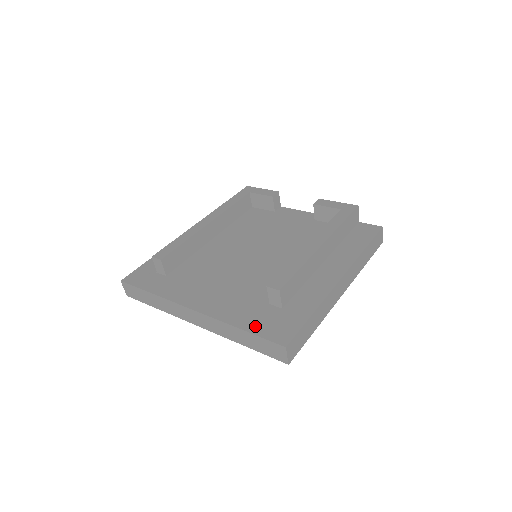
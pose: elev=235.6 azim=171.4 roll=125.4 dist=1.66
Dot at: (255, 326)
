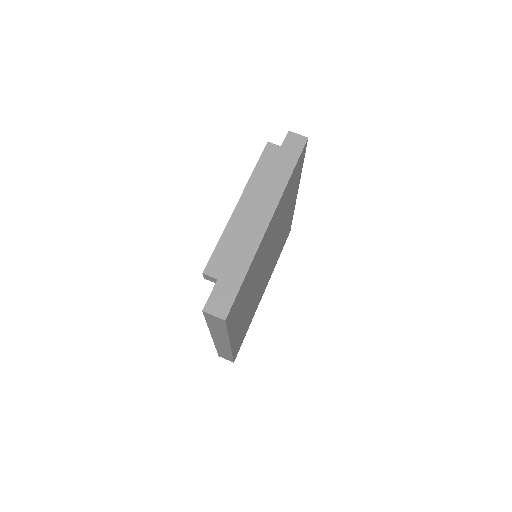
Dot at: occluded
